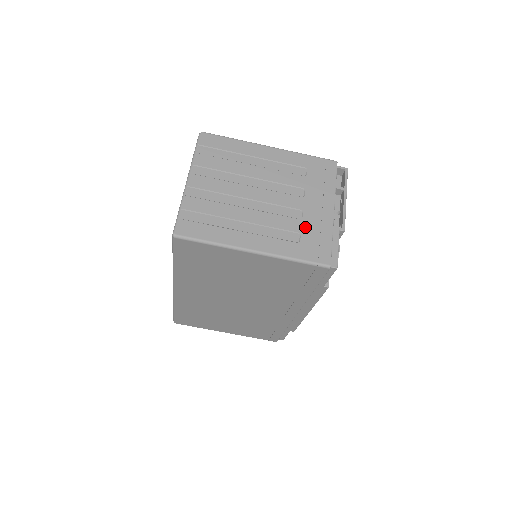
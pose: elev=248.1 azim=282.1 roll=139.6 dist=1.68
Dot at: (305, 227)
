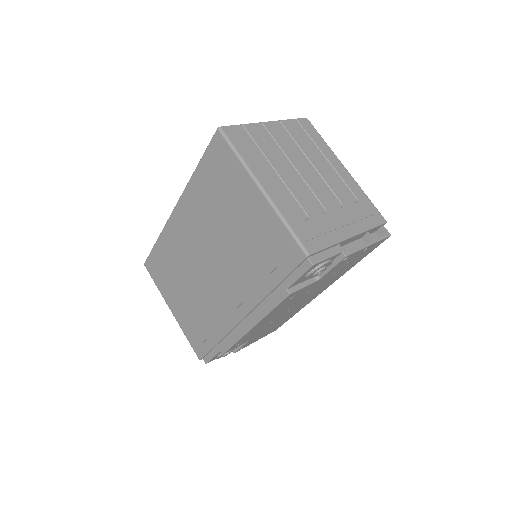
Dot at: (318, 219)
